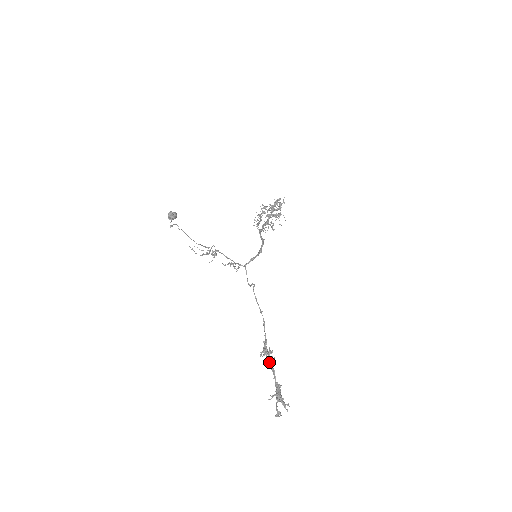
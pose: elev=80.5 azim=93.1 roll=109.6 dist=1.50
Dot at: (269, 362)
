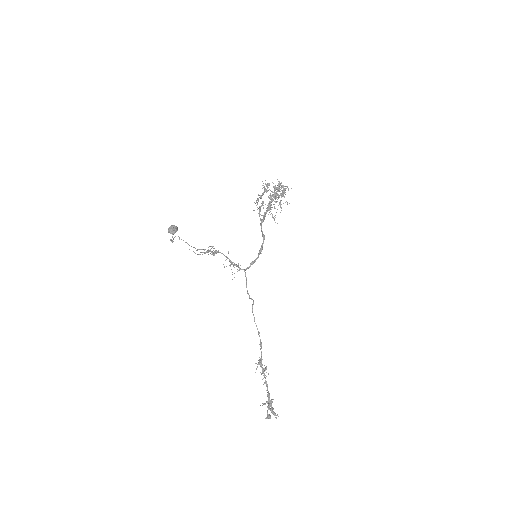
Dot at: occluded
